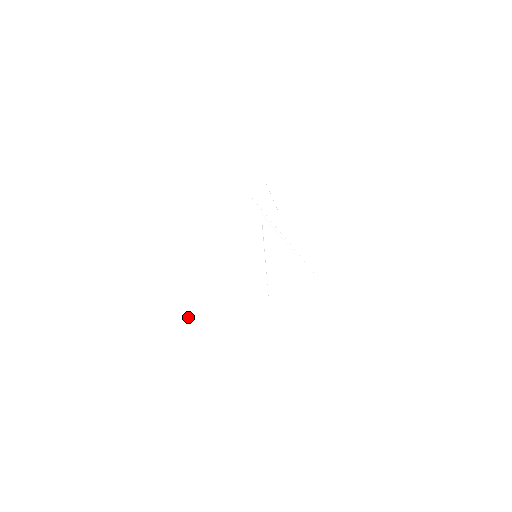
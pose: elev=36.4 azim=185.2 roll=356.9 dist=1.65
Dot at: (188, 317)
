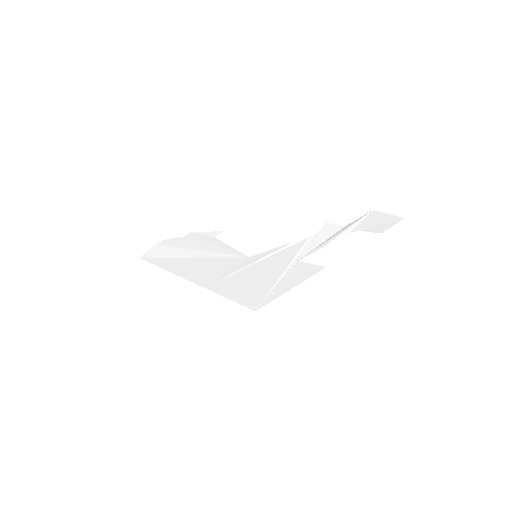
Dot at: (159, 251)
